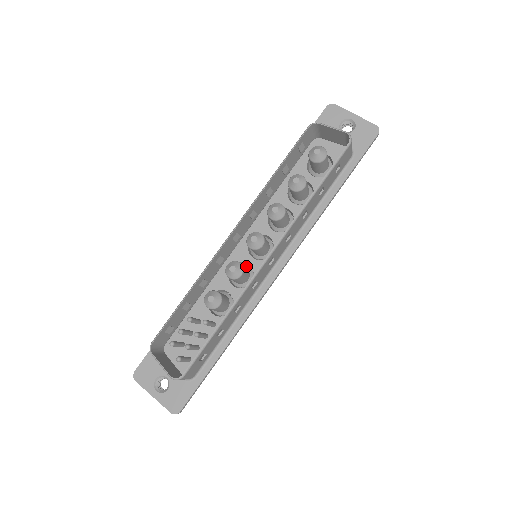
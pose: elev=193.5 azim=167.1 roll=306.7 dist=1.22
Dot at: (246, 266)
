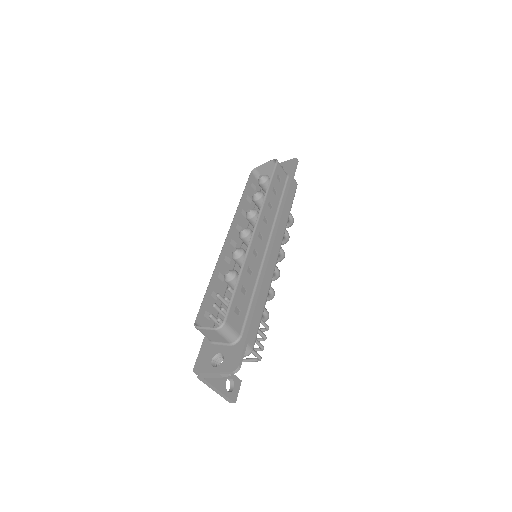
Dot at: occluded
